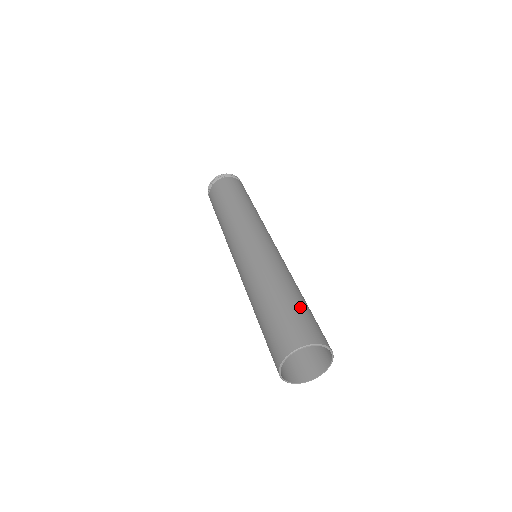
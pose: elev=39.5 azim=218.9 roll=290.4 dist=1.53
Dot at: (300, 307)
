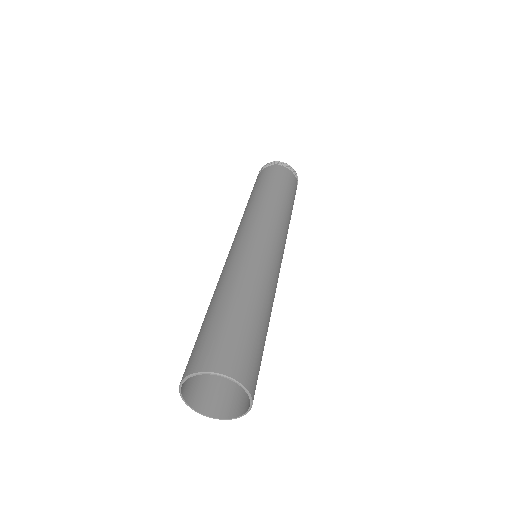
Dot at: (220, 321)
